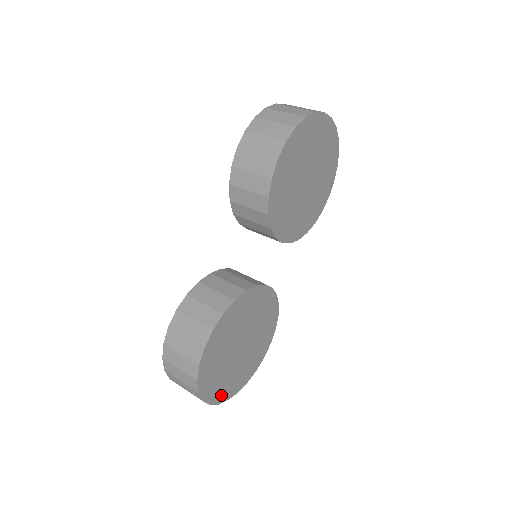
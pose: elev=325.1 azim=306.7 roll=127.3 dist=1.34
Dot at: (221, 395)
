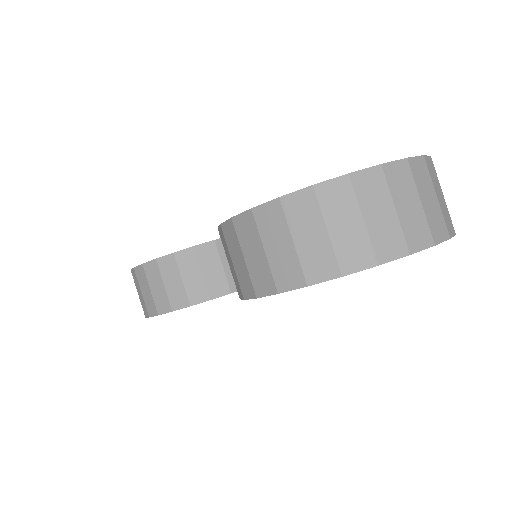
Dot at: occluded
